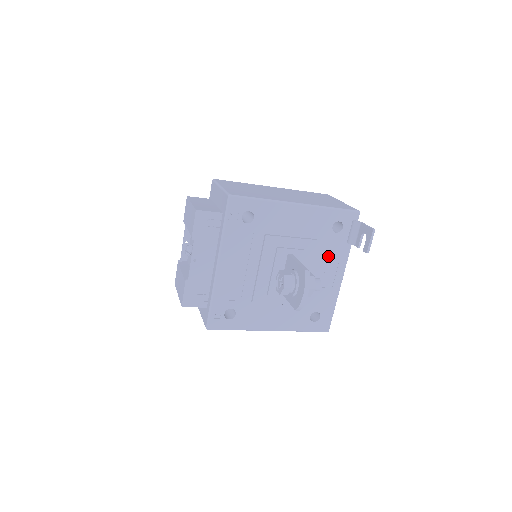
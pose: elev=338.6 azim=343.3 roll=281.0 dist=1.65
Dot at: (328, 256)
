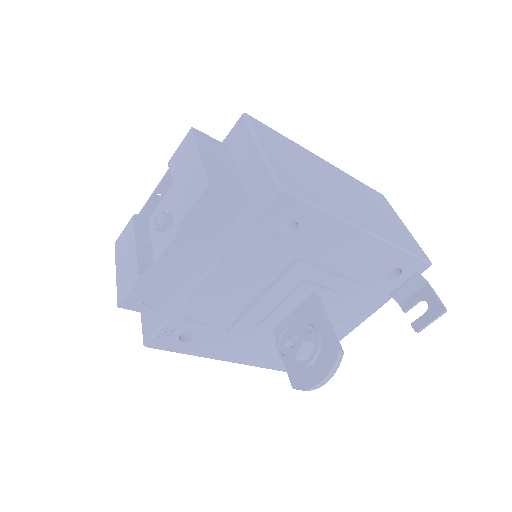
Dot at: (357, 302)
